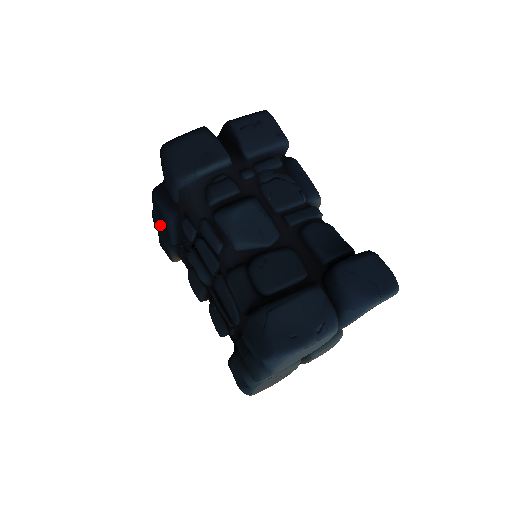
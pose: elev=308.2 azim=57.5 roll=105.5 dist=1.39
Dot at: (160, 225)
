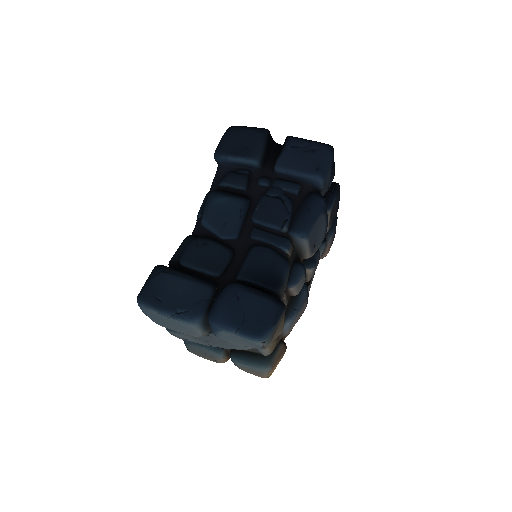
Dot at: occluded
